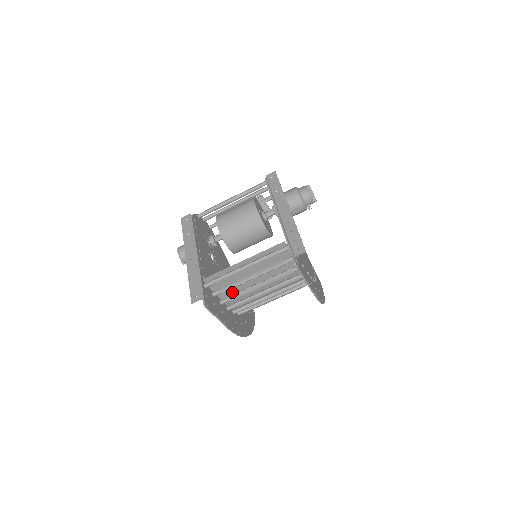
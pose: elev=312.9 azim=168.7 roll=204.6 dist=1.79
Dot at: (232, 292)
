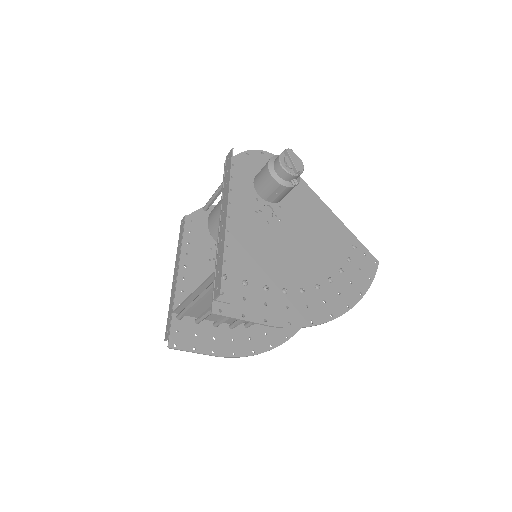
Dot at: occluded
